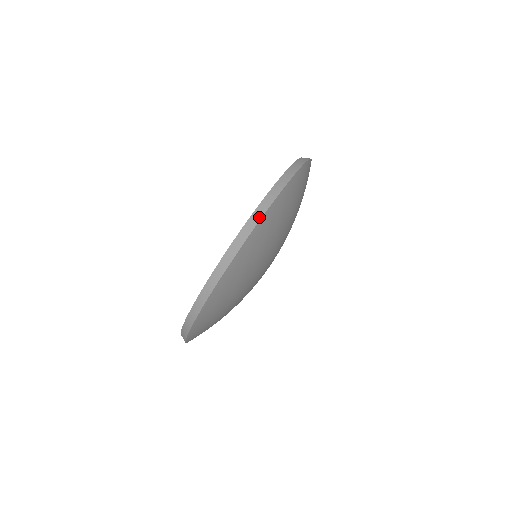
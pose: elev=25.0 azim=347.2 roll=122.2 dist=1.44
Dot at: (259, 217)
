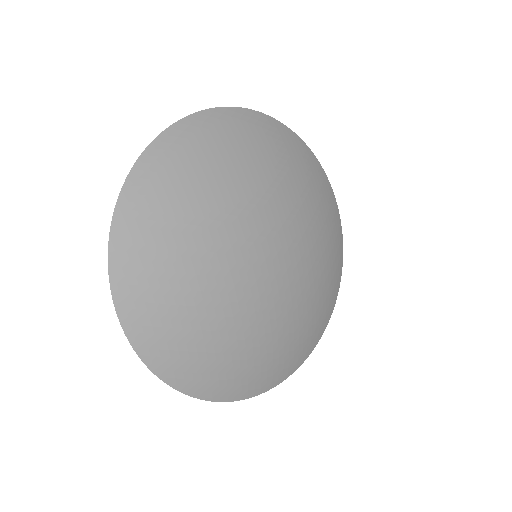
Dot at: (134, 350)
